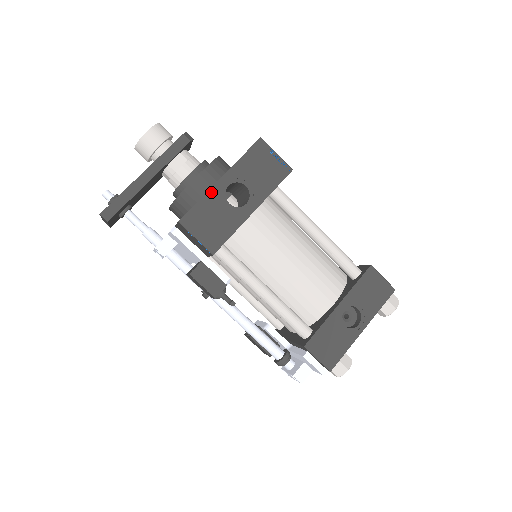
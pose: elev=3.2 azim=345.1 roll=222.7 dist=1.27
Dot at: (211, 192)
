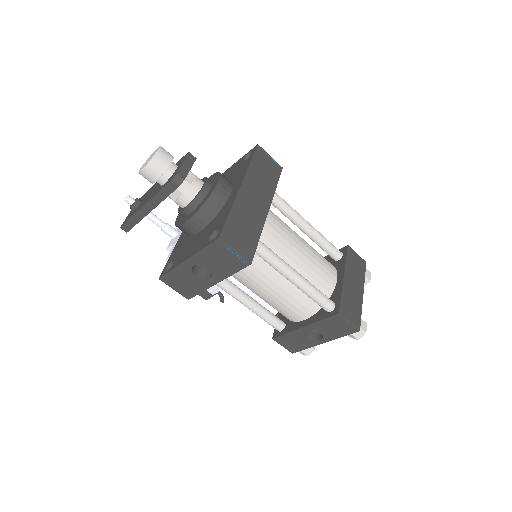
Dot at: (180, 267)
